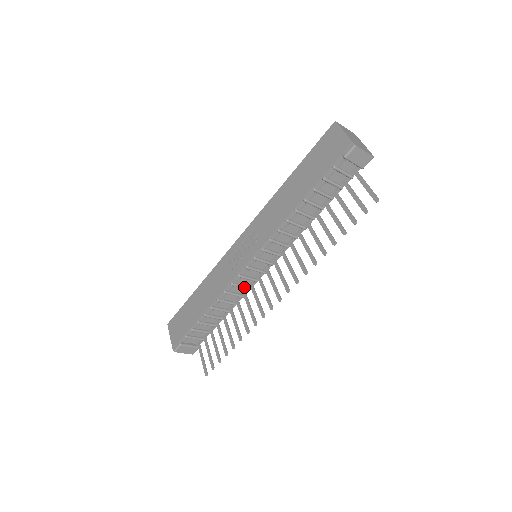
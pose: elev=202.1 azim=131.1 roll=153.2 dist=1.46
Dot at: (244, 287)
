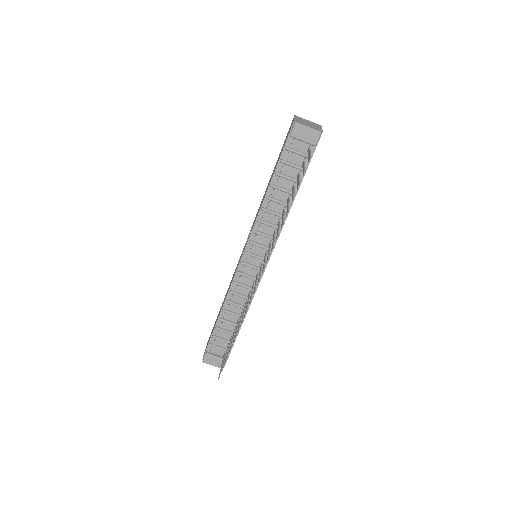
Dot at: (247, 287)
